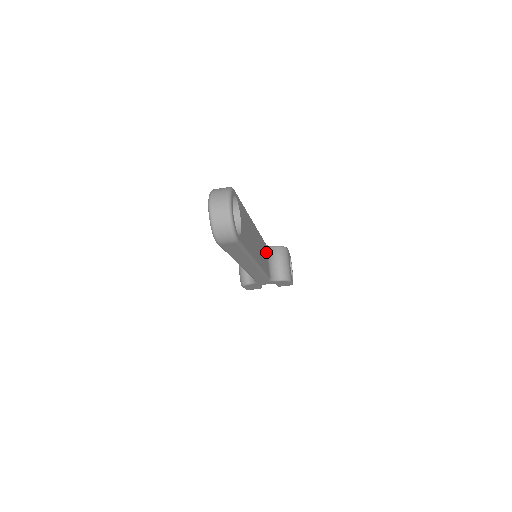
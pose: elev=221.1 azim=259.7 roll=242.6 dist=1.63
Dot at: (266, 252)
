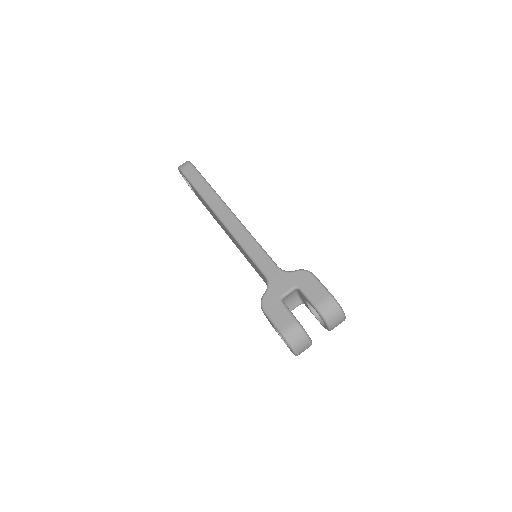
Dot at: occluded
